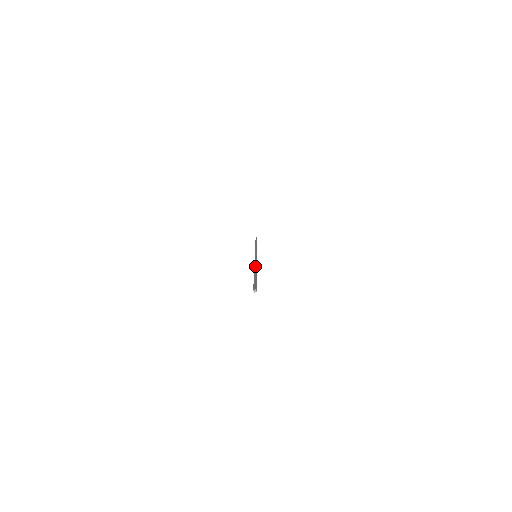
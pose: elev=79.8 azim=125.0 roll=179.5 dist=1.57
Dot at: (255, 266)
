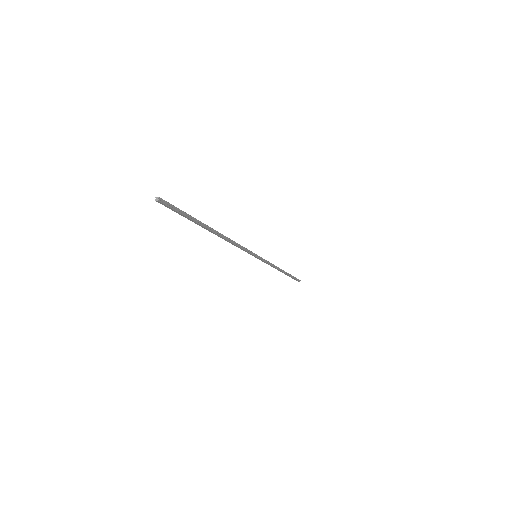
Dot at: (223, 238)
